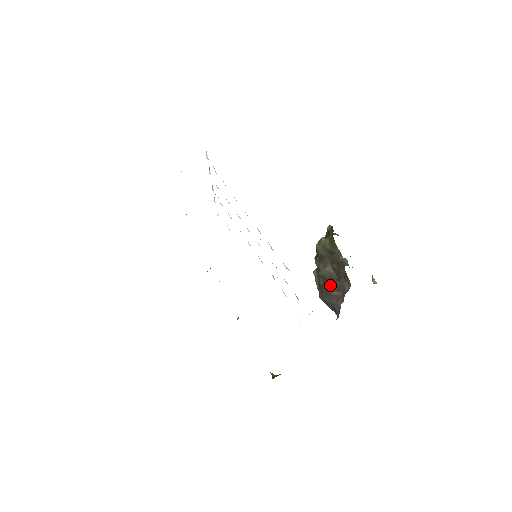
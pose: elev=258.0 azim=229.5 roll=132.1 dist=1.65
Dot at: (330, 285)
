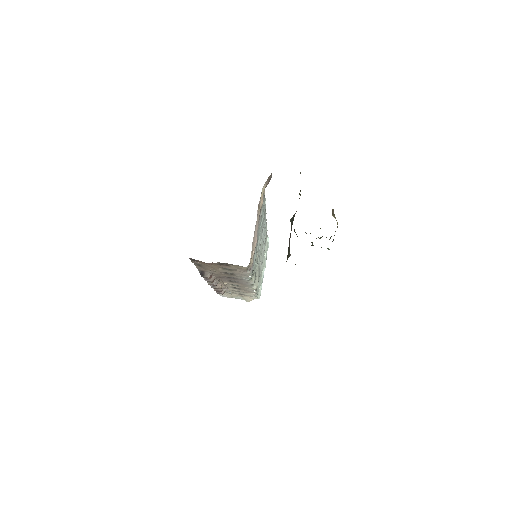
Dot at: (293, 220)
